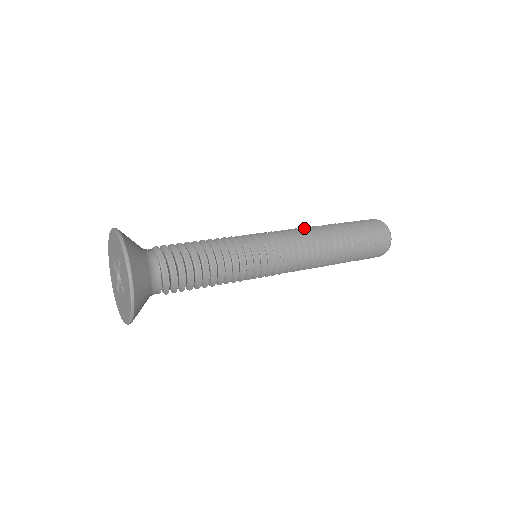
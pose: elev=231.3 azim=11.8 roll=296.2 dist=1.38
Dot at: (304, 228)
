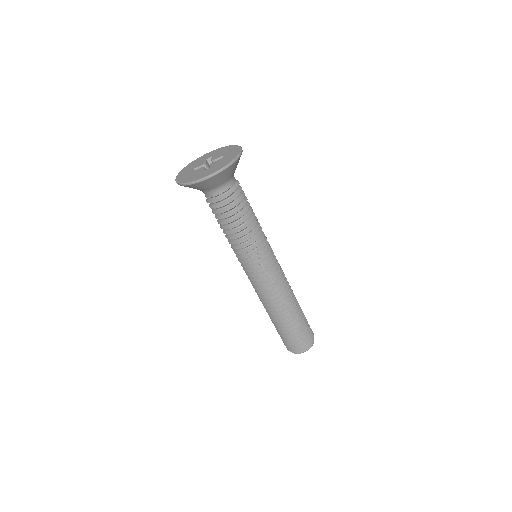
Dot at: occluded
